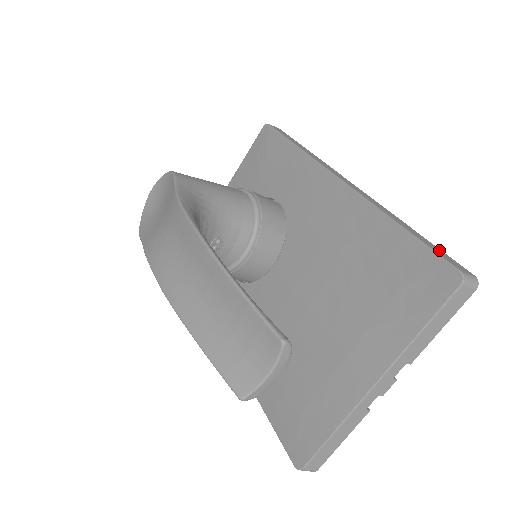
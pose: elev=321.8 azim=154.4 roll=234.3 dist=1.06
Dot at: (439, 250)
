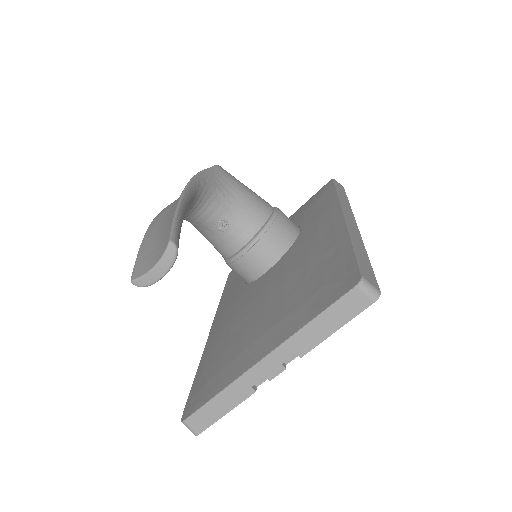
Dot at: (369, 269)
